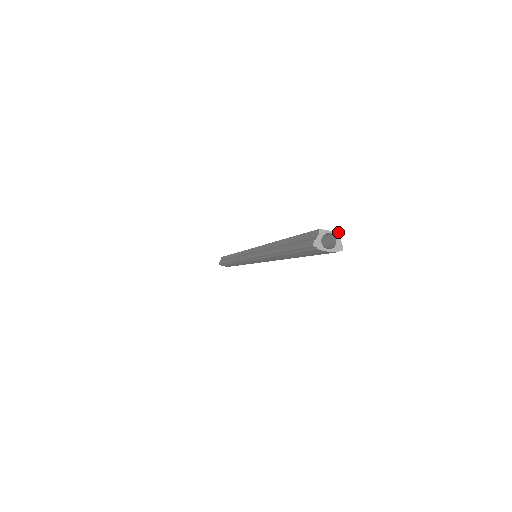
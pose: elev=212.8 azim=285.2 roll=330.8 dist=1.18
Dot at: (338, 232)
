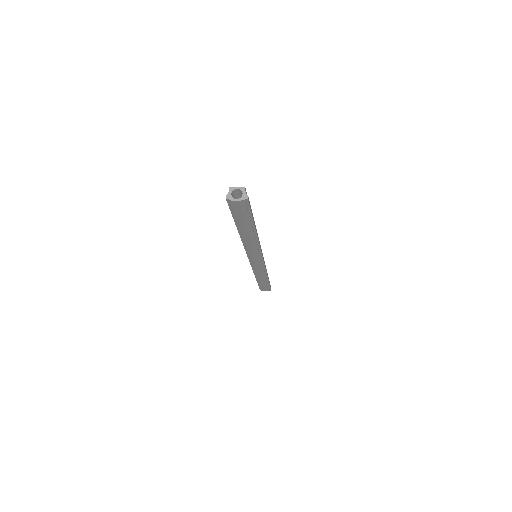
Dot at: (243, 187)
